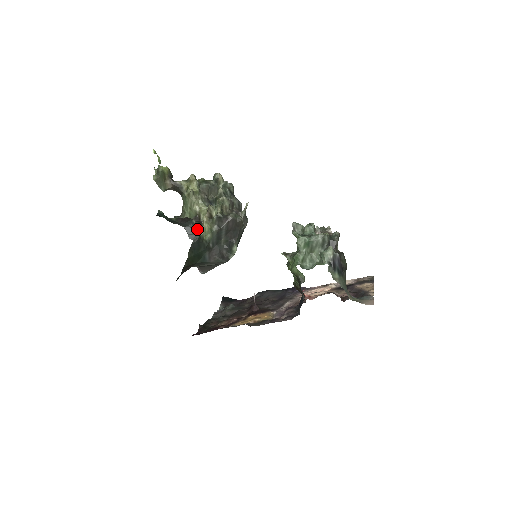
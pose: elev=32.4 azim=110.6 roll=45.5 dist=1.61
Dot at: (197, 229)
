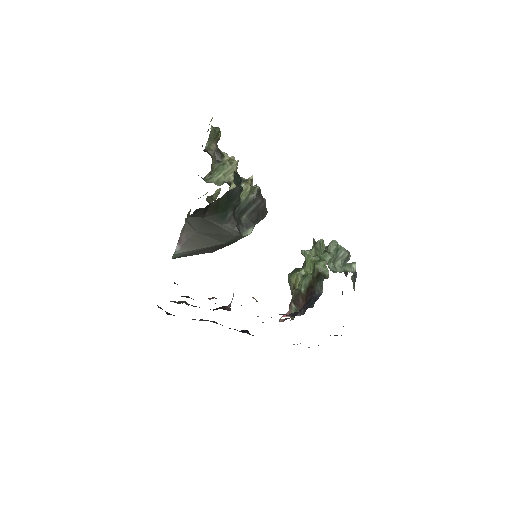
Dot at: (241, 183)
